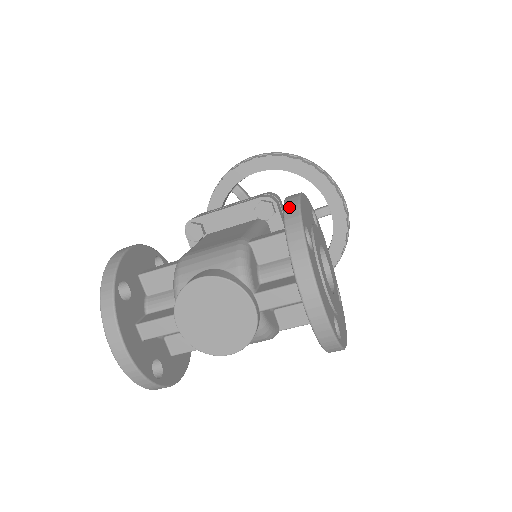
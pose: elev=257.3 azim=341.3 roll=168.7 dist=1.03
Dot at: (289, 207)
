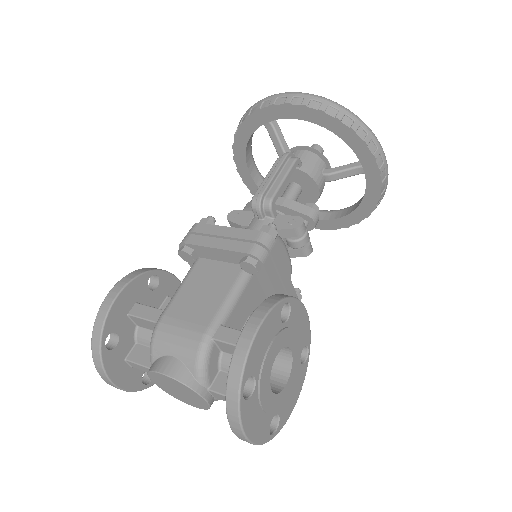
Dot at: (237, 357)
